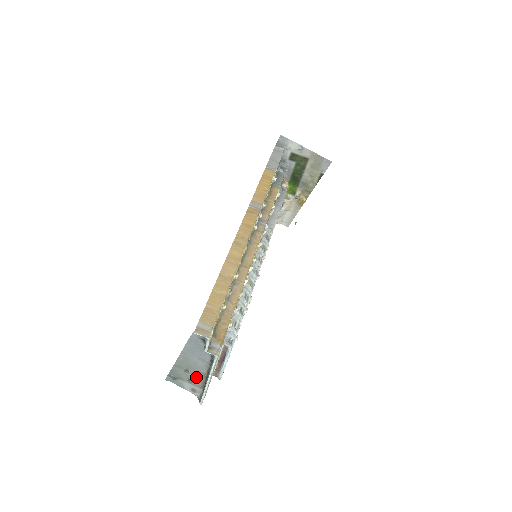
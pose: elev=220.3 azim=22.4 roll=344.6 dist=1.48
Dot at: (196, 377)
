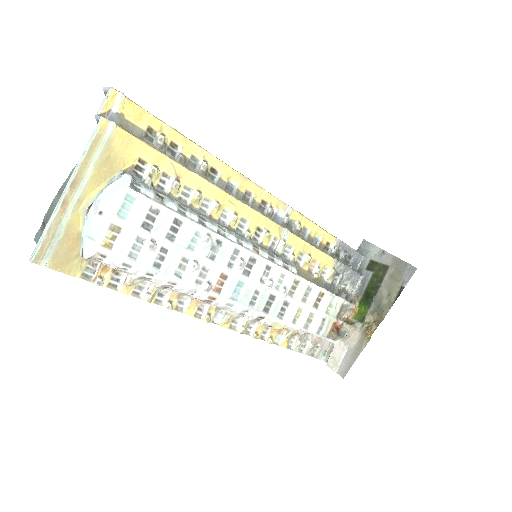
Dot at: occluded
